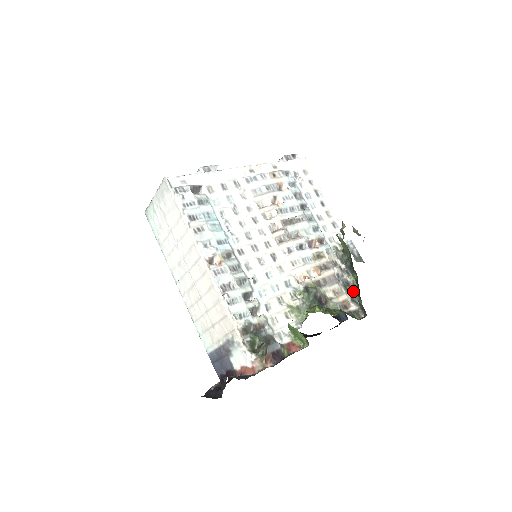
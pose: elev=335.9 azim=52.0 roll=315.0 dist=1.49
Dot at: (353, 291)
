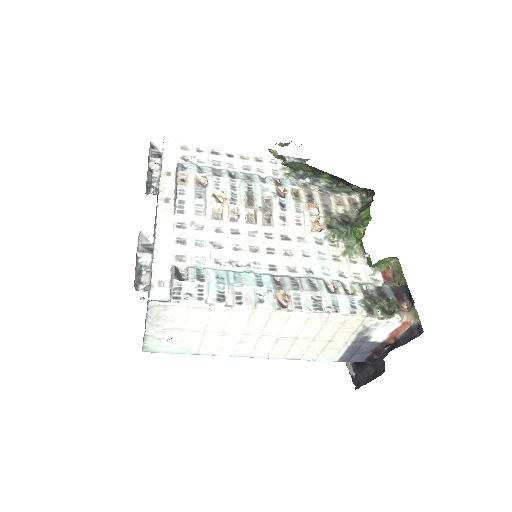
Dot at: (340, 187)
